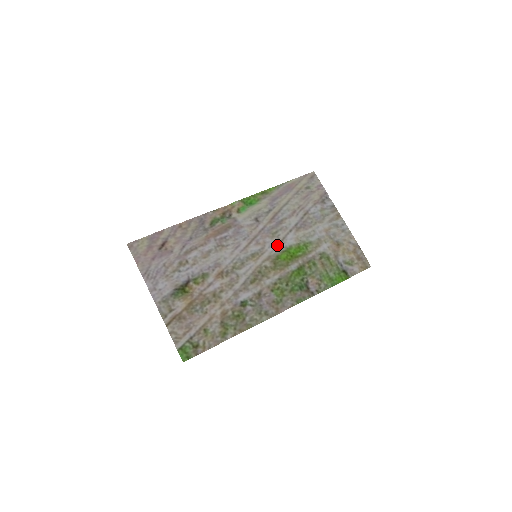
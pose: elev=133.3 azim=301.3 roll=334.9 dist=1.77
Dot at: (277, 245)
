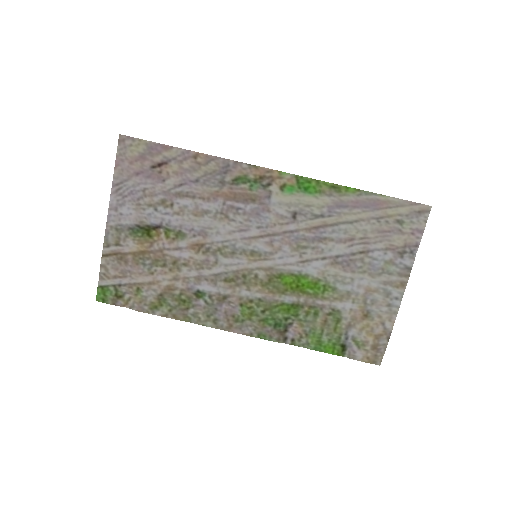
Dot at: (292, 262)
